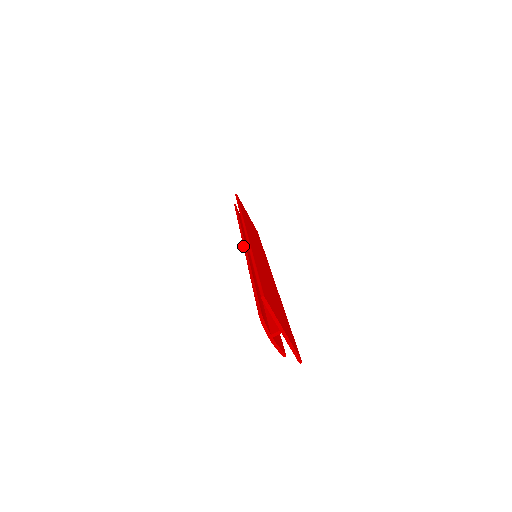
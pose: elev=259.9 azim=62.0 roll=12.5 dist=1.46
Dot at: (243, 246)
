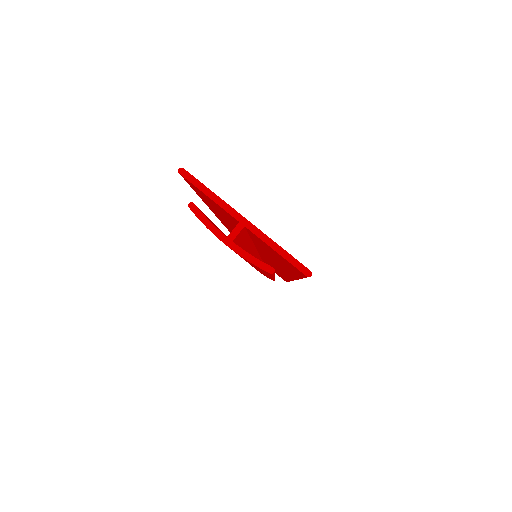
Dot at: occluded
